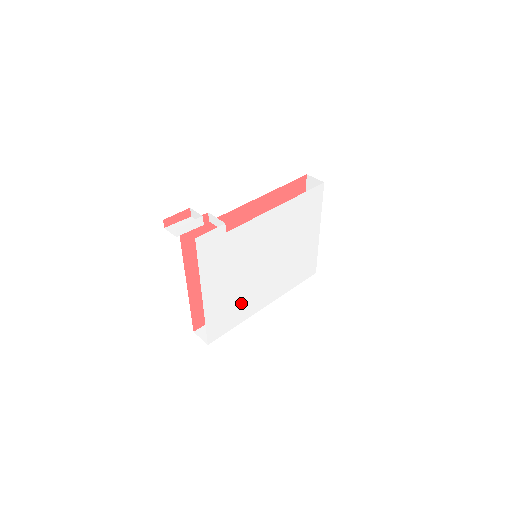
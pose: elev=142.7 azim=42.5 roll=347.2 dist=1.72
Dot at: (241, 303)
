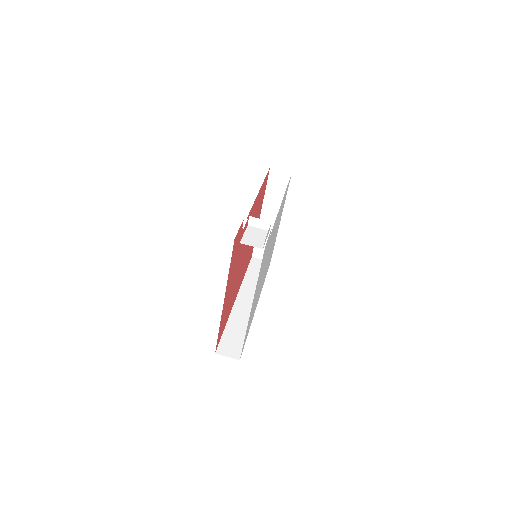
Dot at: (254, 307)
